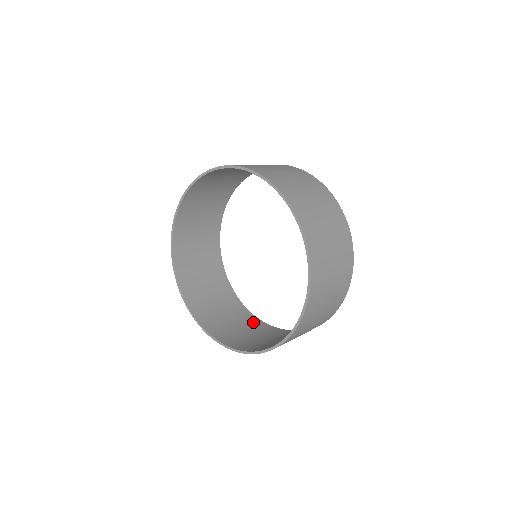
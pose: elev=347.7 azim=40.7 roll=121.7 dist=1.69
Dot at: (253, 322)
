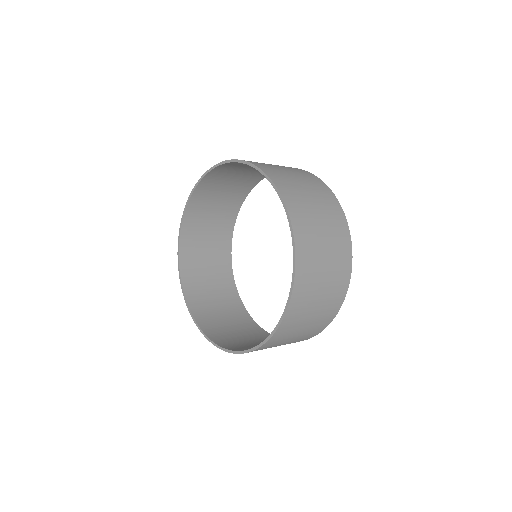
Dot at: (229, 289)
